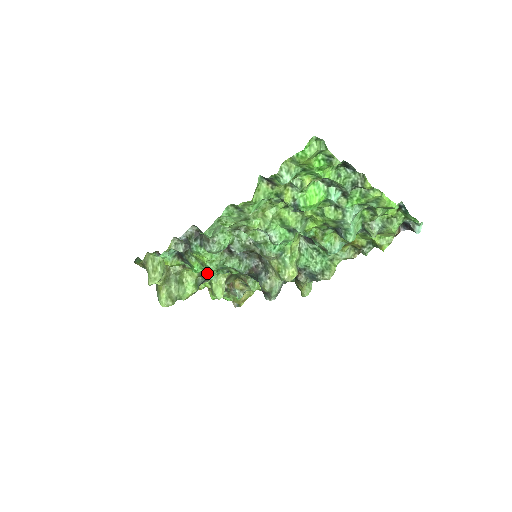
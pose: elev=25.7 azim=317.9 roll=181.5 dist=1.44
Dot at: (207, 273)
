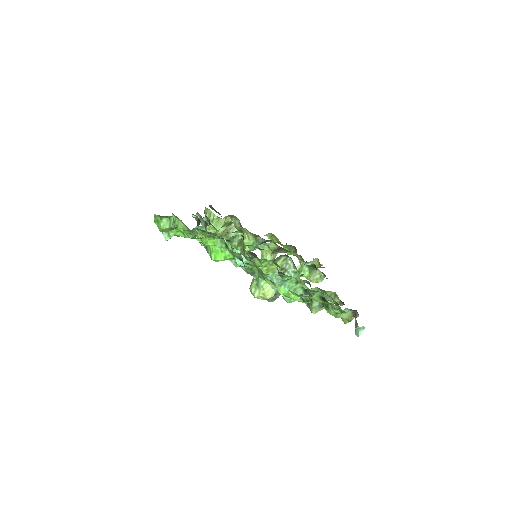
Dot at: occluded
